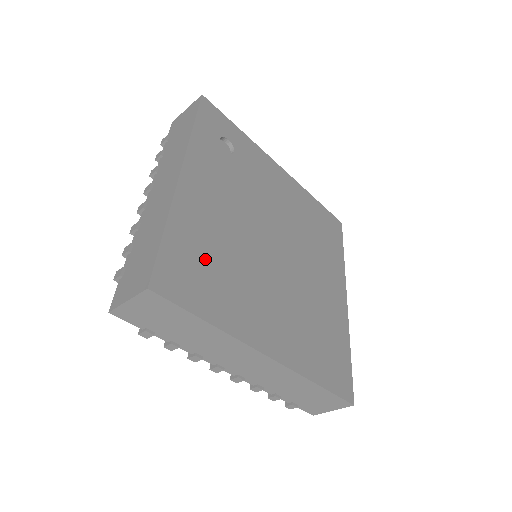
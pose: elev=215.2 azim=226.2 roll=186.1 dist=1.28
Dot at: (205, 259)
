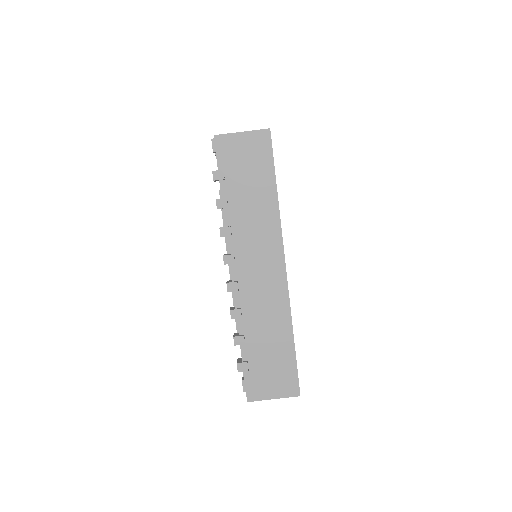
Dot at: occluded
